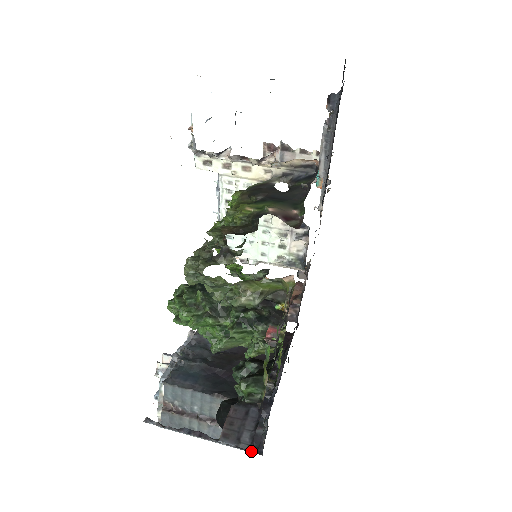
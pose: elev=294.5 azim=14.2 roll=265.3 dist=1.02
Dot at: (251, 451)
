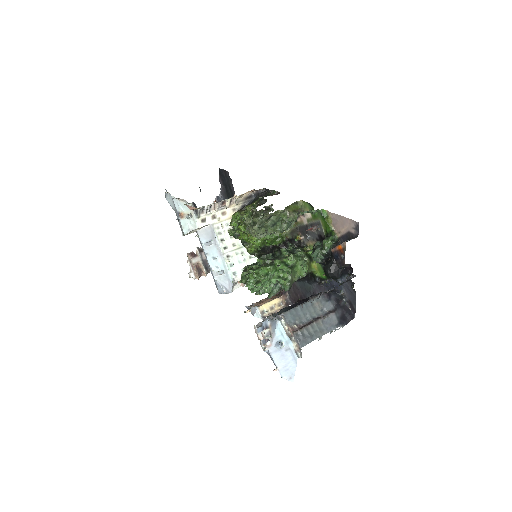
Dot at: occluded
